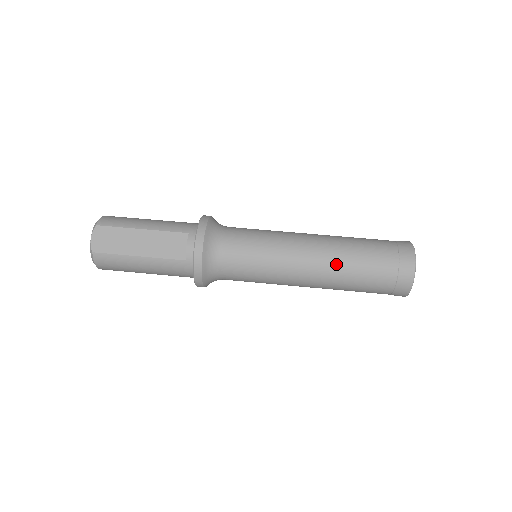
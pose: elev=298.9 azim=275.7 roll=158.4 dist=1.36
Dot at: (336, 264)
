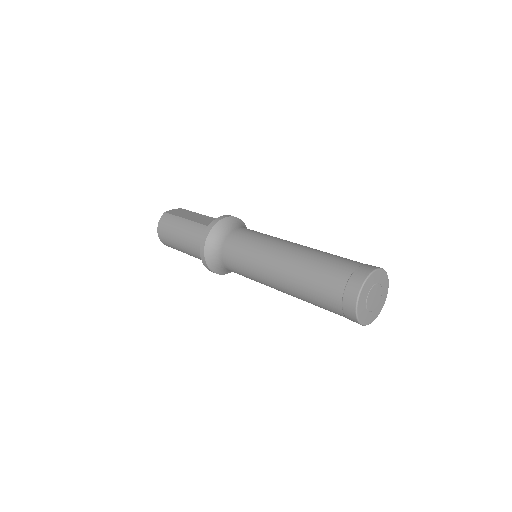
Dot at: (308, 252)
